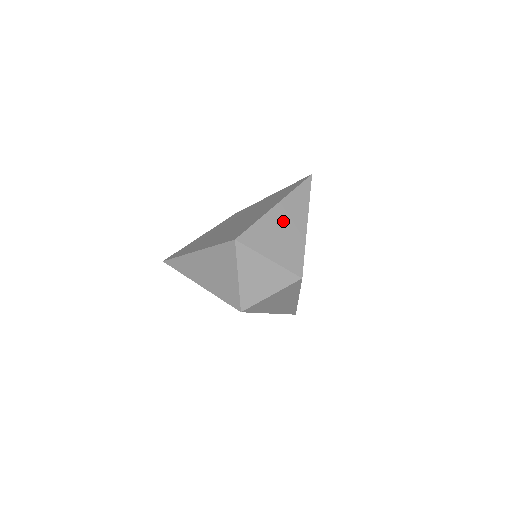
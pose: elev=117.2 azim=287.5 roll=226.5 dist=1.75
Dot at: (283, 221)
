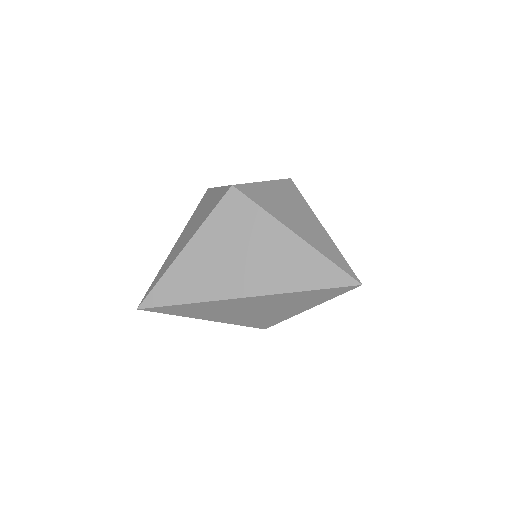
Dot at: occluded
